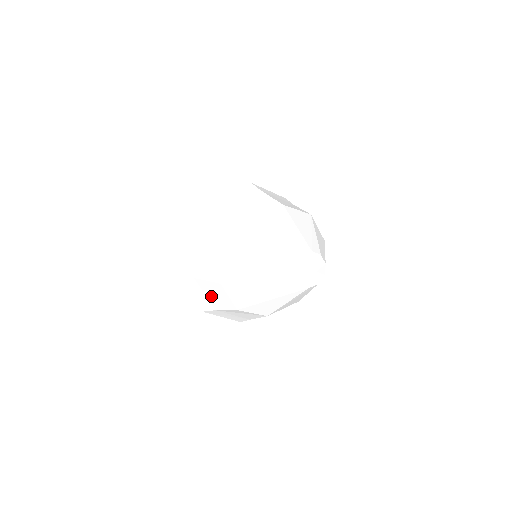
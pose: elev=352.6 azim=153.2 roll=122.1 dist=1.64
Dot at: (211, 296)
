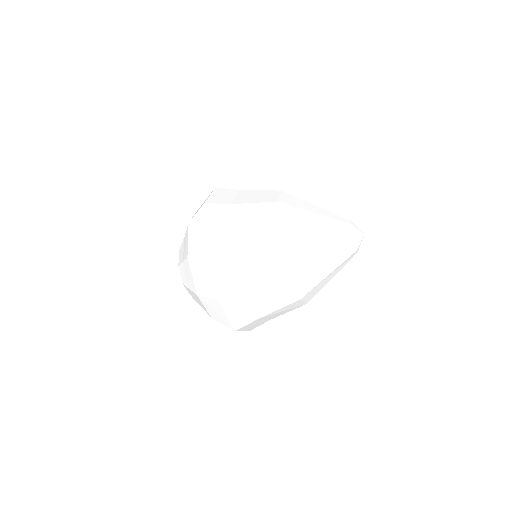
Dot at: (246, 197)
